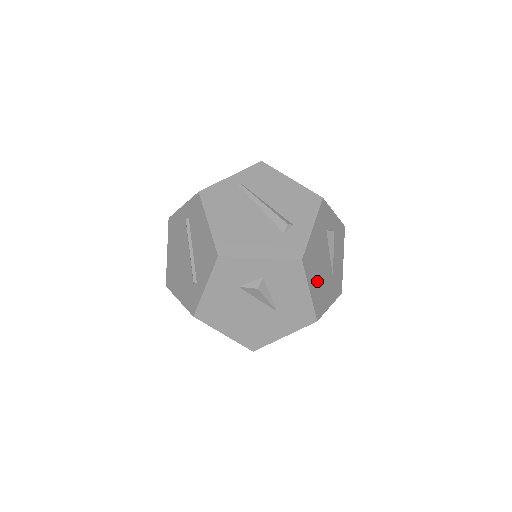
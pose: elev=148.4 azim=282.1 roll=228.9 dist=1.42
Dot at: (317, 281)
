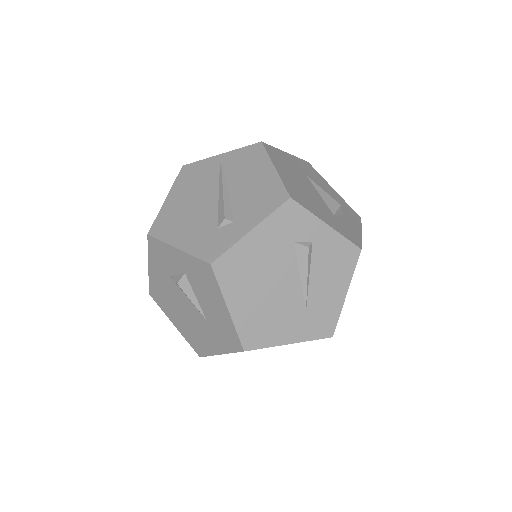
Dot at: (253, 301)
